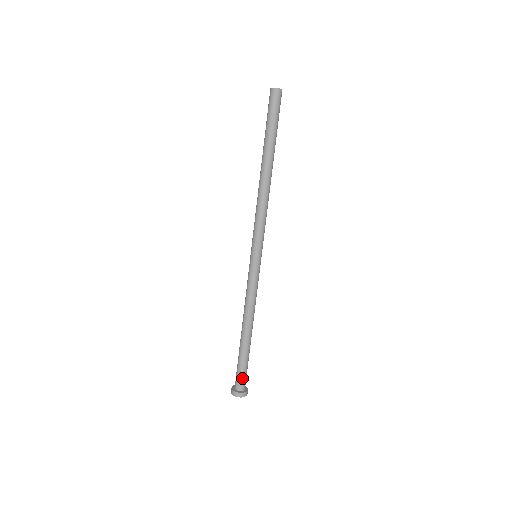
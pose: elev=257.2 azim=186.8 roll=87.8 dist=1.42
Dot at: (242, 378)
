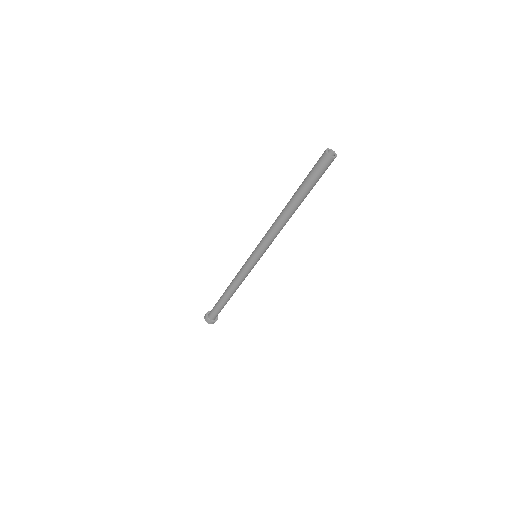
Dot at: (213, 314)
